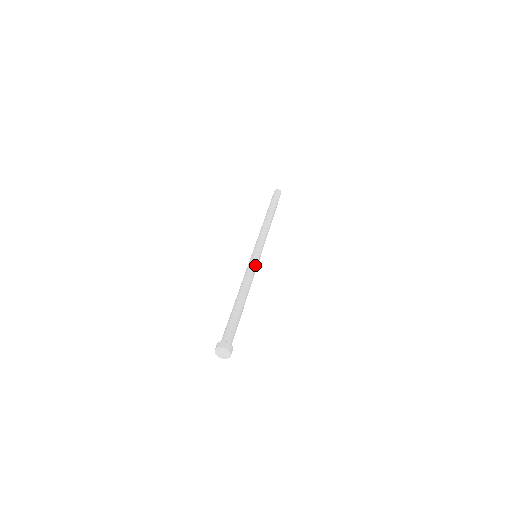
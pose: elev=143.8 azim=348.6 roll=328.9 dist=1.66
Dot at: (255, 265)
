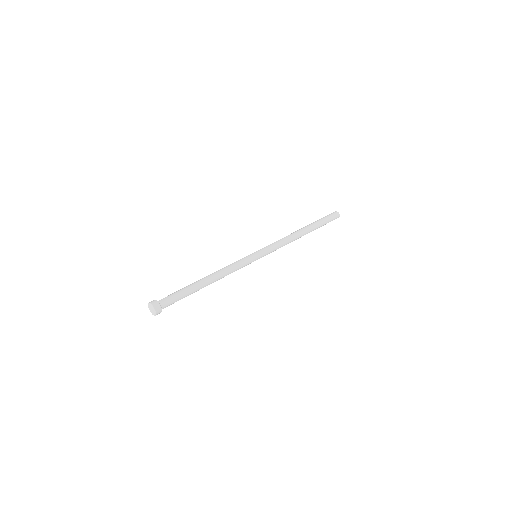
Dot at: (245, 264)
